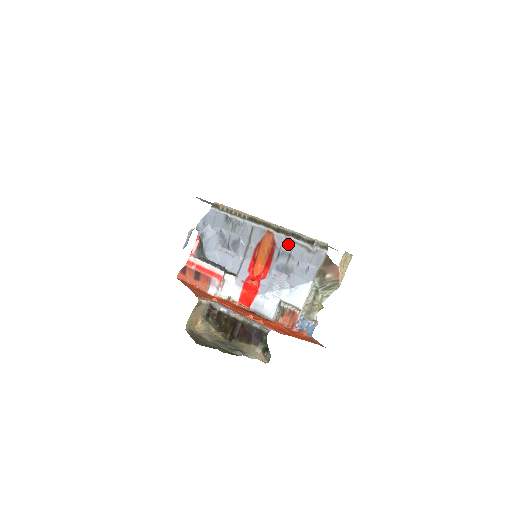
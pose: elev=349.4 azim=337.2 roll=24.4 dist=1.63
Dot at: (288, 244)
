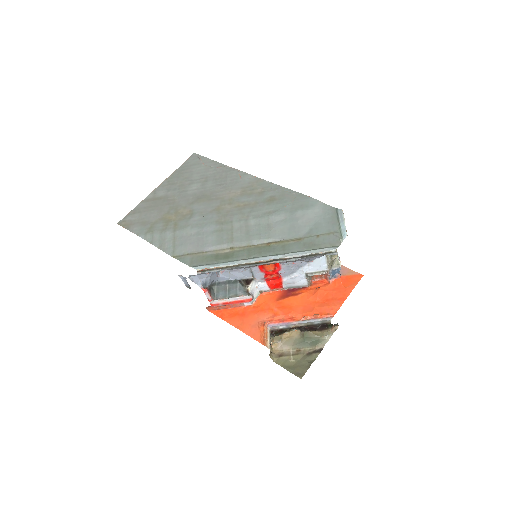
Dot at: (295, 261)
